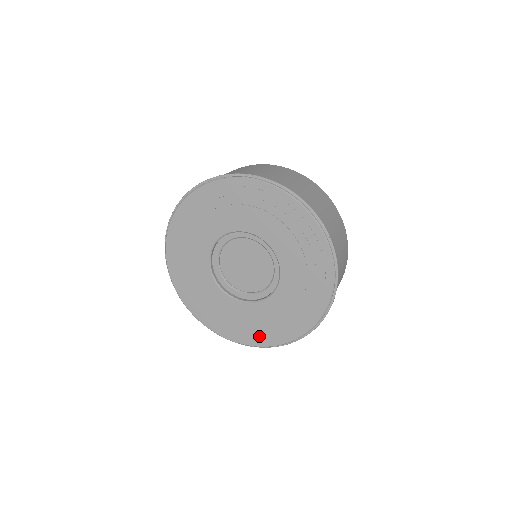
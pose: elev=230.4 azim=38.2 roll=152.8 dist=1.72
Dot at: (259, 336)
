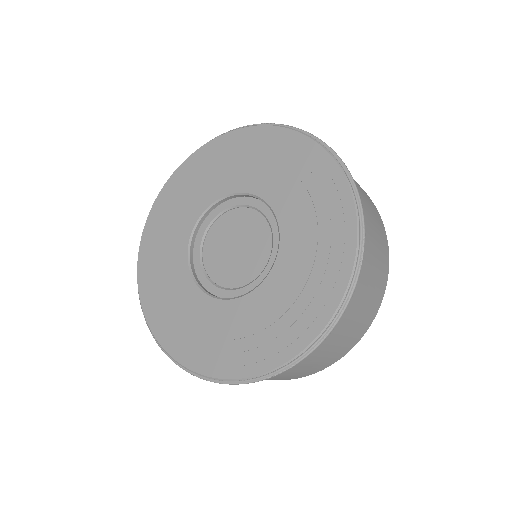
Dot at: (186, 346)
